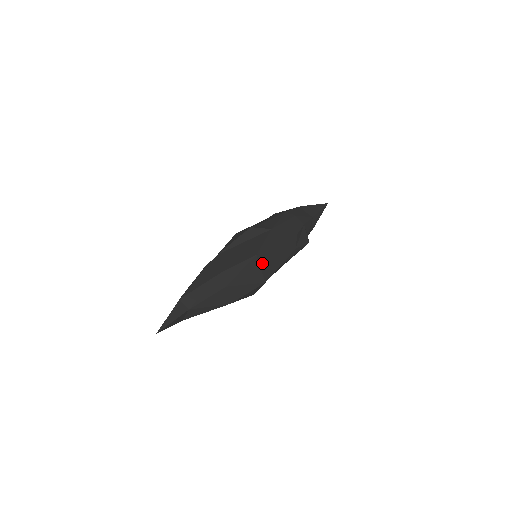
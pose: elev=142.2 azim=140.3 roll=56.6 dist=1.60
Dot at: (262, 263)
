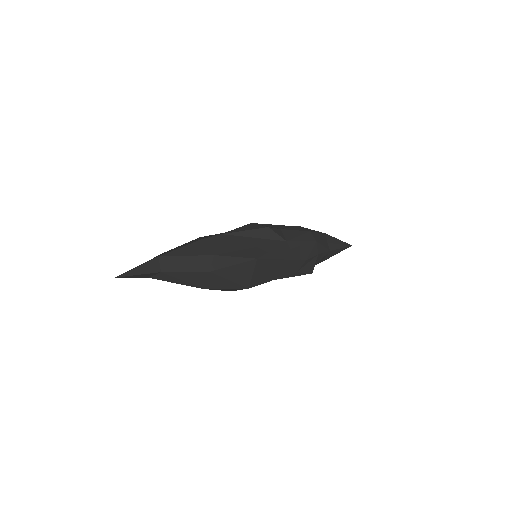
Dot at: (257, 269)
